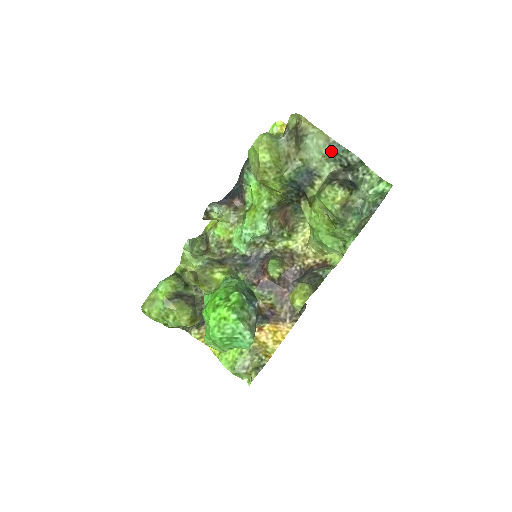
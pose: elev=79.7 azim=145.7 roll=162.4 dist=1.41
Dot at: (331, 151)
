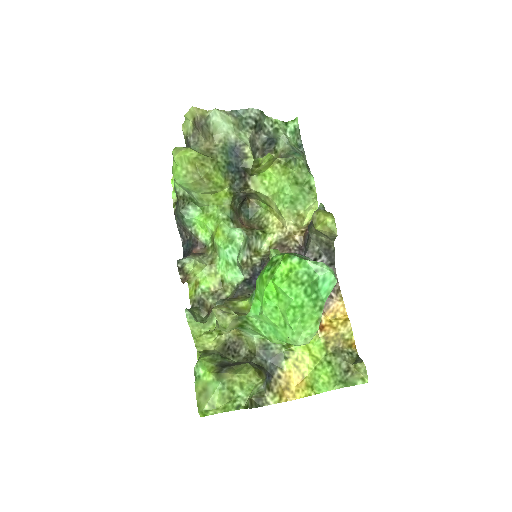
Dot at: (235, 118)
